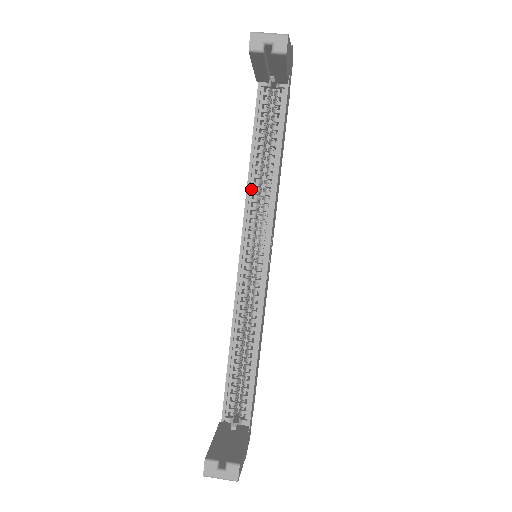
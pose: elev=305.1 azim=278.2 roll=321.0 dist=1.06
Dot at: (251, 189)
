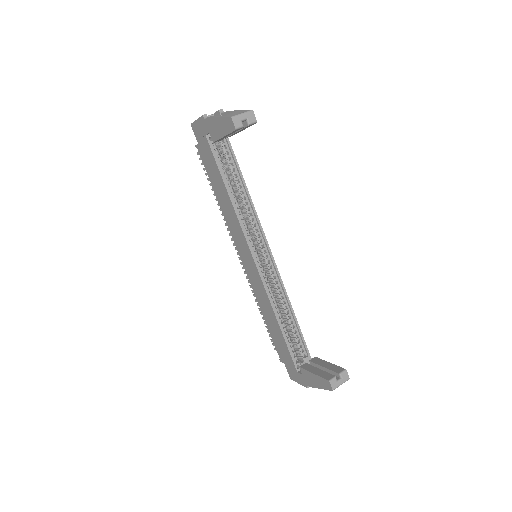
Dot at: (238, 215)
